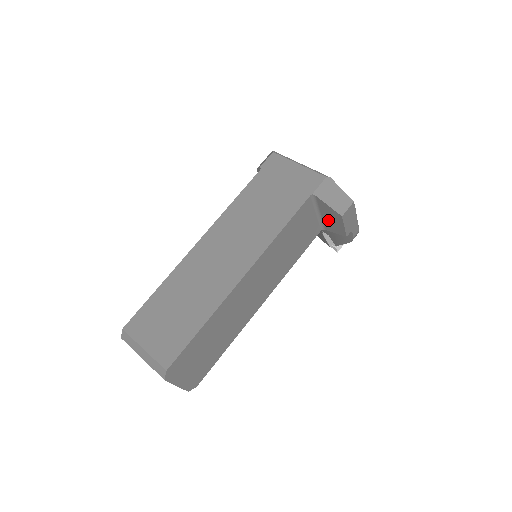
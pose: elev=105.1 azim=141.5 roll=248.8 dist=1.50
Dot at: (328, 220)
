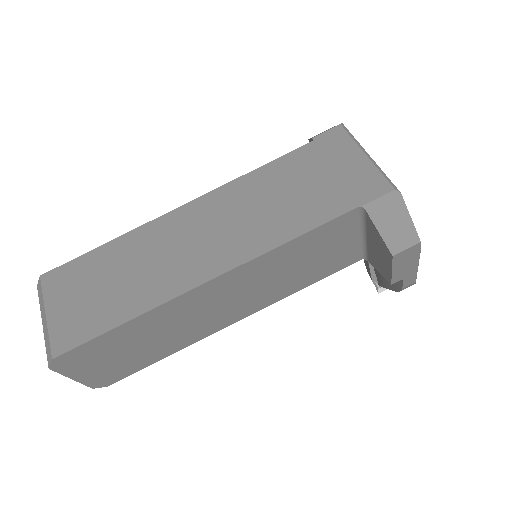
Dot at: (374, 251)
